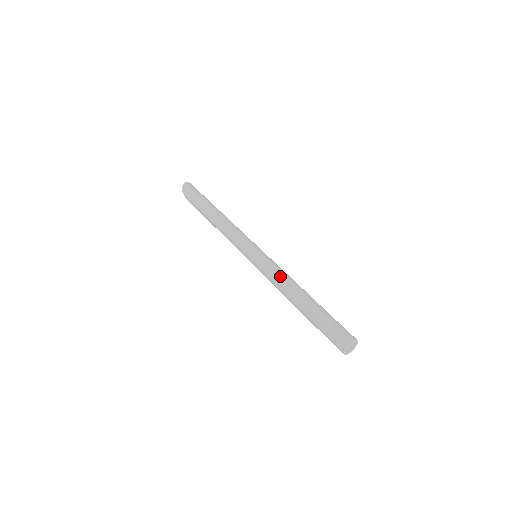
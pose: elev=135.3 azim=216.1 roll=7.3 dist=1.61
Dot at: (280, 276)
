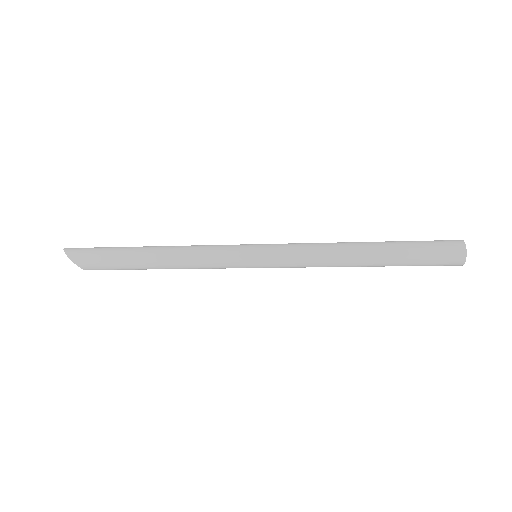
Dot at: (317, 243)
